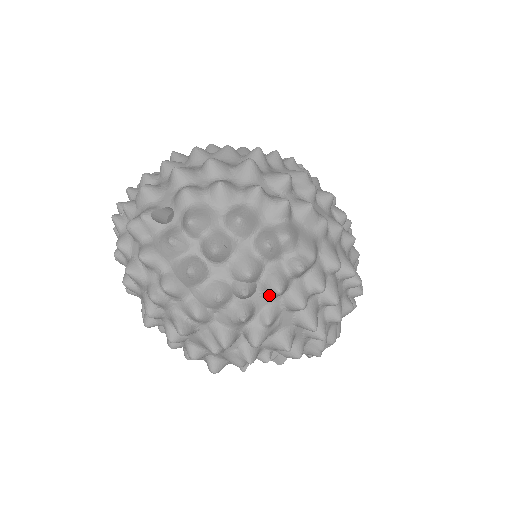
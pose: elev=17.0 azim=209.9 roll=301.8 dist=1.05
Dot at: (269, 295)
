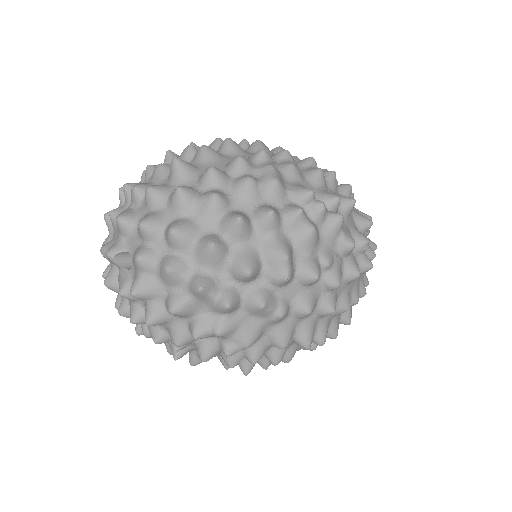
Dot at: occluded
